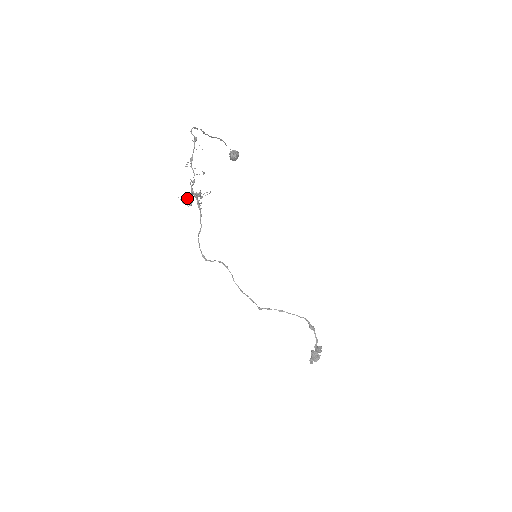
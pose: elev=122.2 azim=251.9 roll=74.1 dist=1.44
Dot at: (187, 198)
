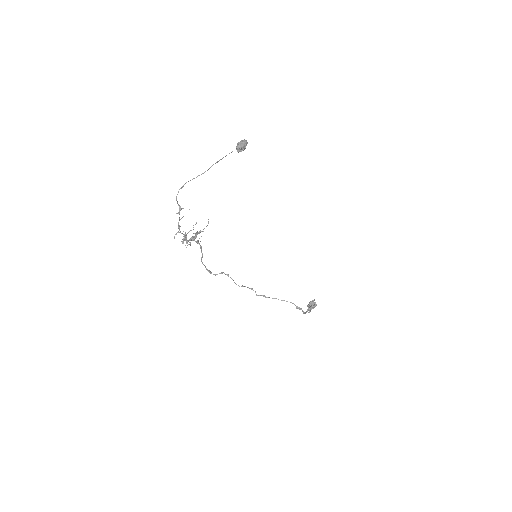
Dot at: occluded
